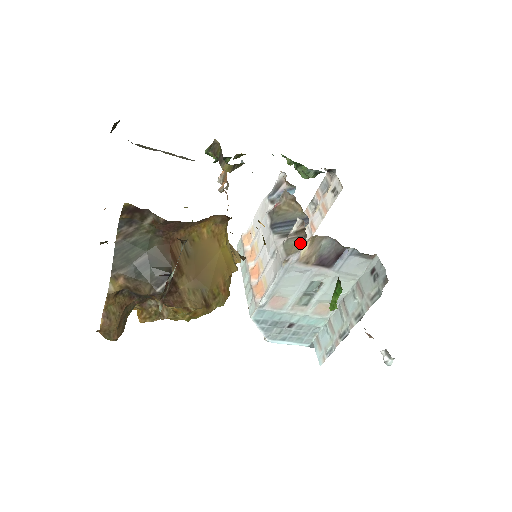
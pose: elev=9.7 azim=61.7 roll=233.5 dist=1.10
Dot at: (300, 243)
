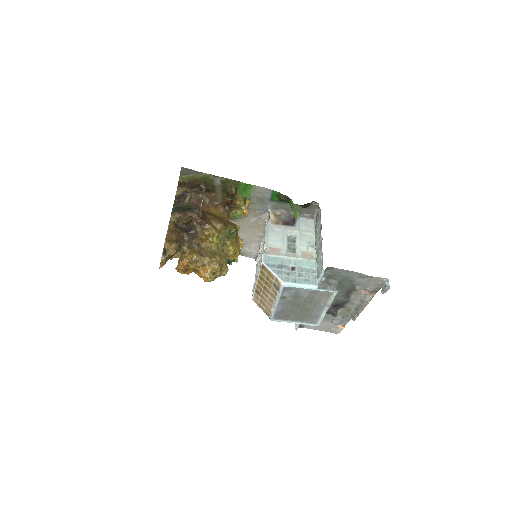
Dot at: occluded
